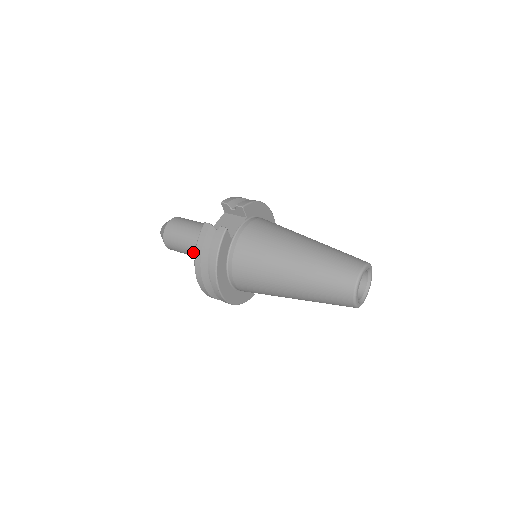
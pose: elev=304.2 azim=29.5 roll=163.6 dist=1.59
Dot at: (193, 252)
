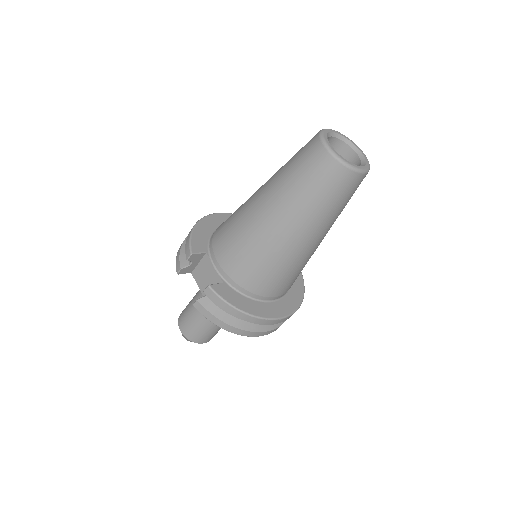
Dot at: occluded
